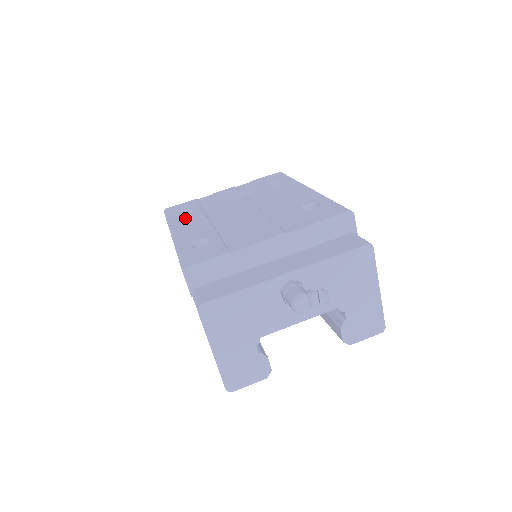
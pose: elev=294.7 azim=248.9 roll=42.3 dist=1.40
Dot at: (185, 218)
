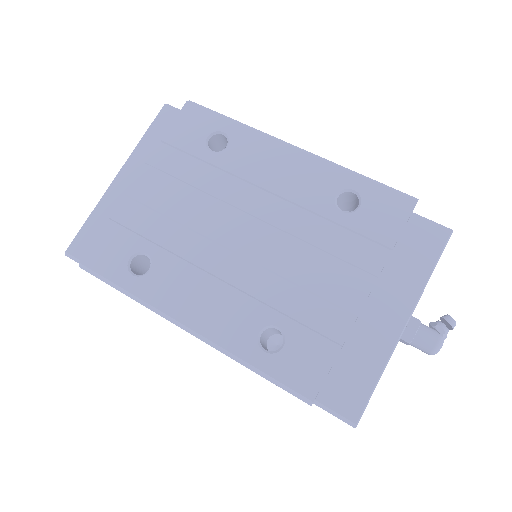
Dot at: (161, 282)
